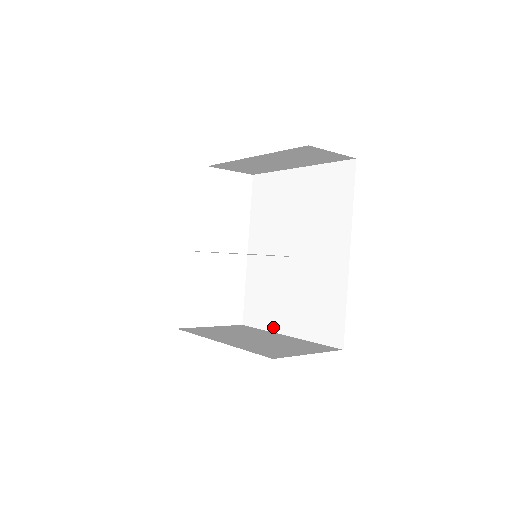
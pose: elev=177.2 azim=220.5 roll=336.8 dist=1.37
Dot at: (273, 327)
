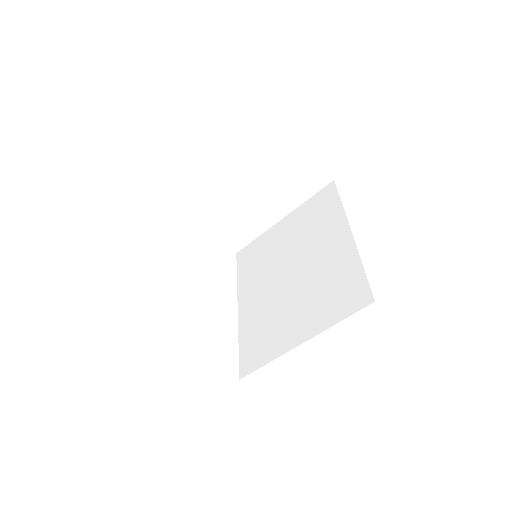
Dot at: (282, 349)
